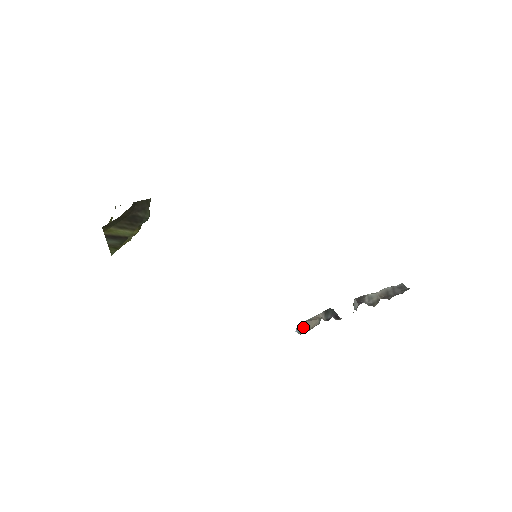
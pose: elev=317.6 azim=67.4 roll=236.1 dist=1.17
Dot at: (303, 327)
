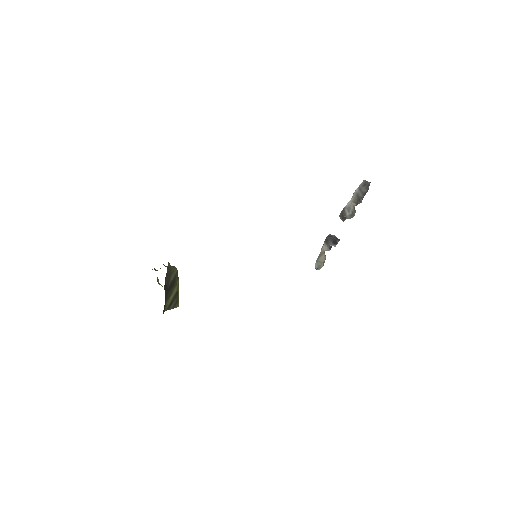
Dot at: (318, 265)
